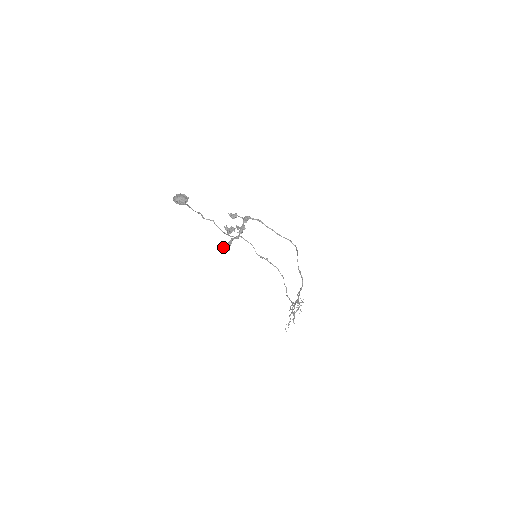
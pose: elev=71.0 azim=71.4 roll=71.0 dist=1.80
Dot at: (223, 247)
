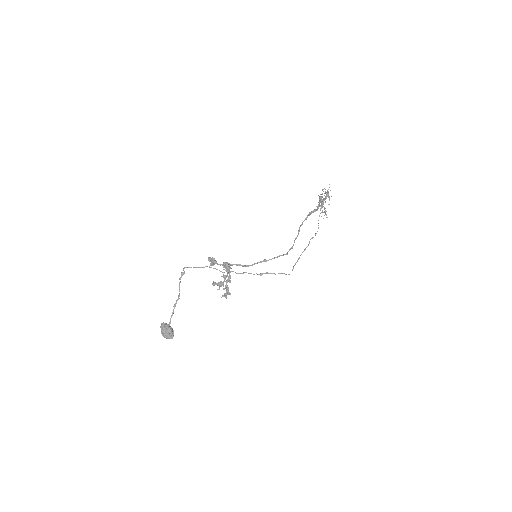
Dot at: (224, 295)
